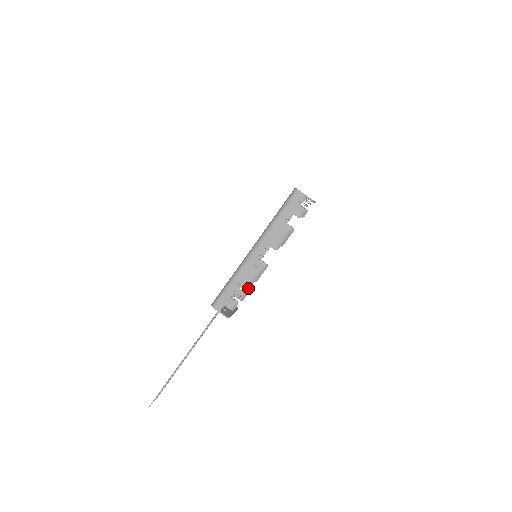
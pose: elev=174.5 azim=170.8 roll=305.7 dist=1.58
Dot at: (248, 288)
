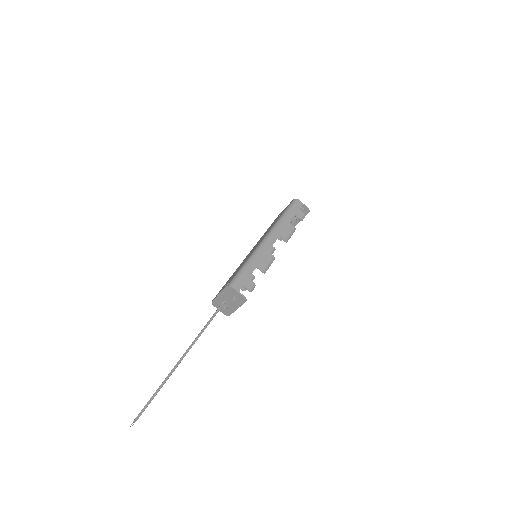
Dot at: (264, 272)
